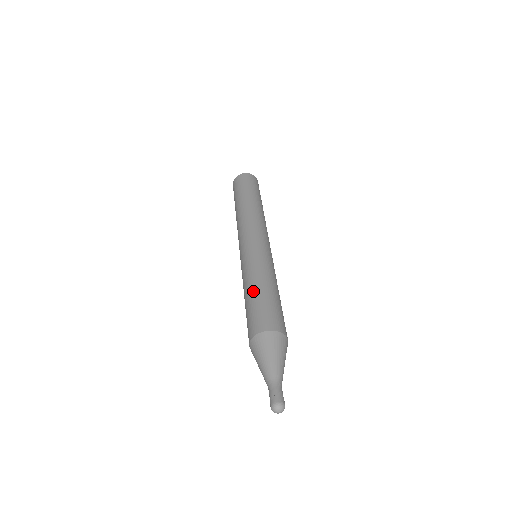
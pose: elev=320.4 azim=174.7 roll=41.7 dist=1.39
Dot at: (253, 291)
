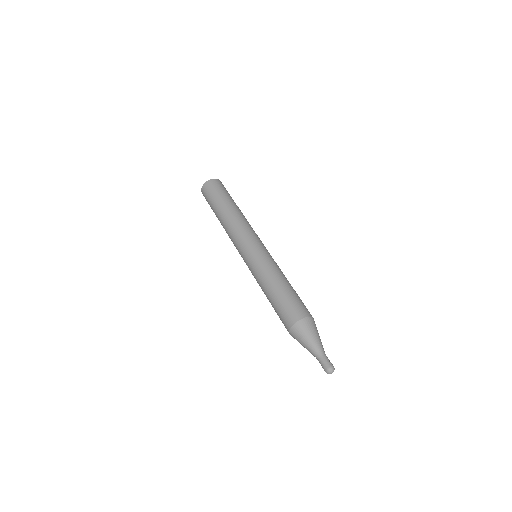
Dot at: (287, 284)
